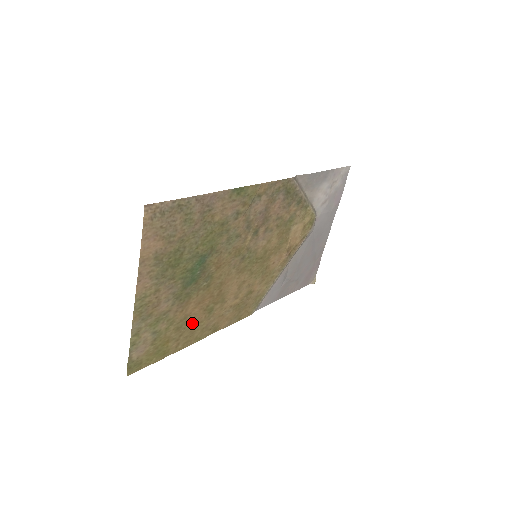
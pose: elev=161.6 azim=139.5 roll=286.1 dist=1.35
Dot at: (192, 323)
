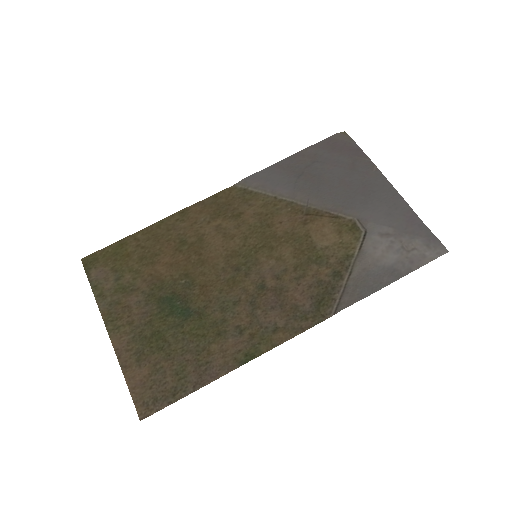
Dot at: (158, 248)
